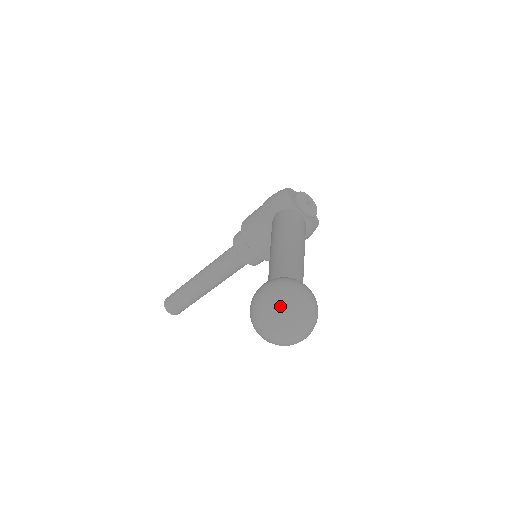
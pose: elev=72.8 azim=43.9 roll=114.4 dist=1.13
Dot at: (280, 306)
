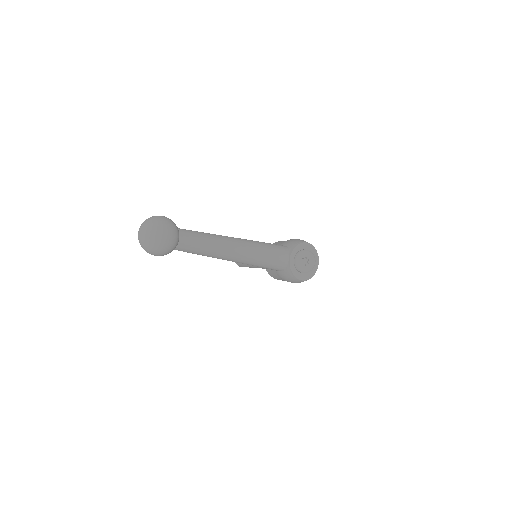
Dot at: (148, 223)
